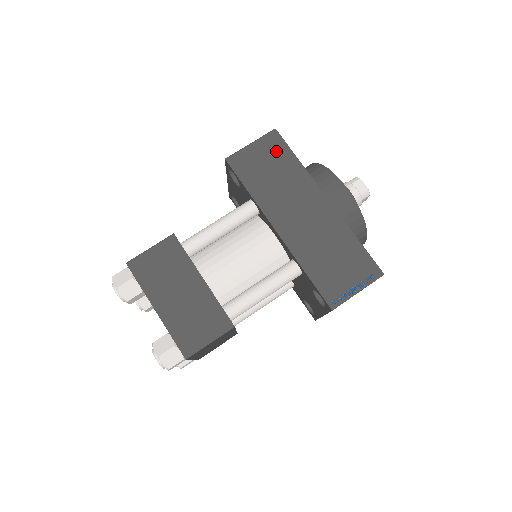
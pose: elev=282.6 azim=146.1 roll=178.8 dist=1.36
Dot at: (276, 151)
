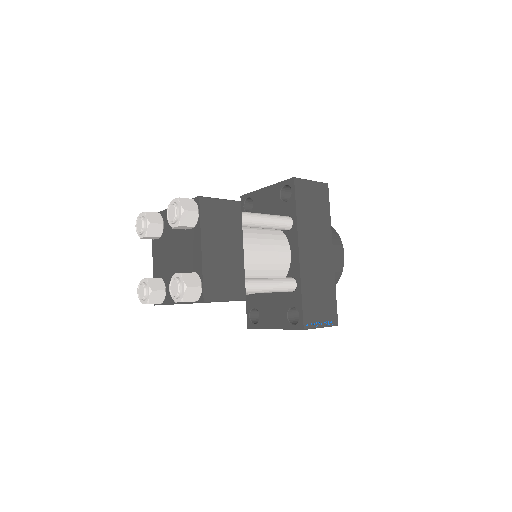
Dot at: (322, 198)
